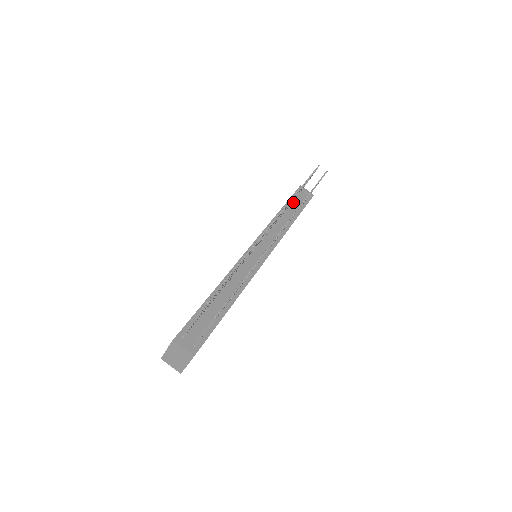
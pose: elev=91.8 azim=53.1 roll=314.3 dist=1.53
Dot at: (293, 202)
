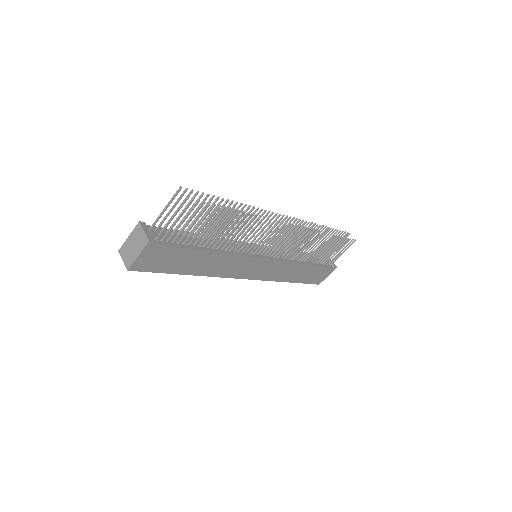
Dot at: occluded
